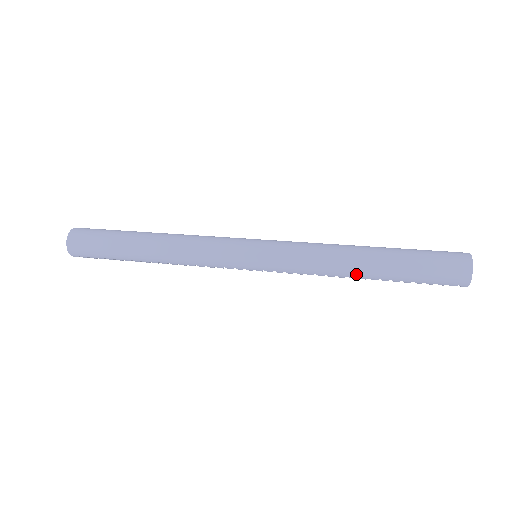
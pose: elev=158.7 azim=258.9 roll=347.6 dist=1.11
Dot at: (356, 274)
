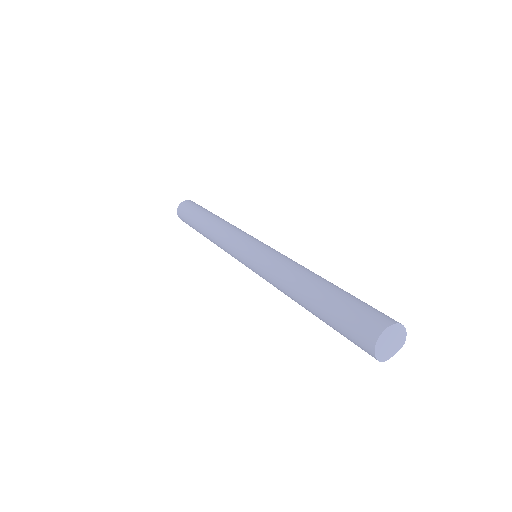
Dot at: (297, 302)
